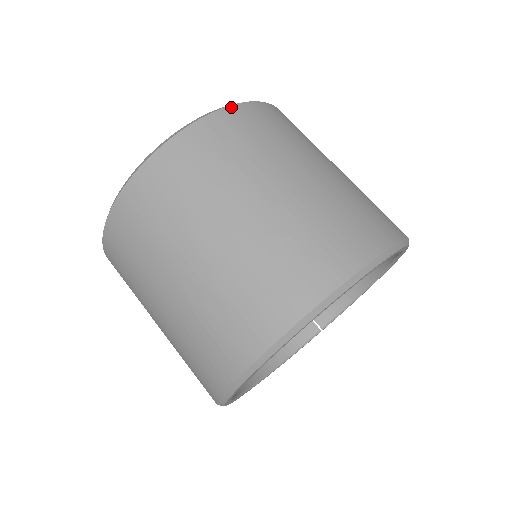
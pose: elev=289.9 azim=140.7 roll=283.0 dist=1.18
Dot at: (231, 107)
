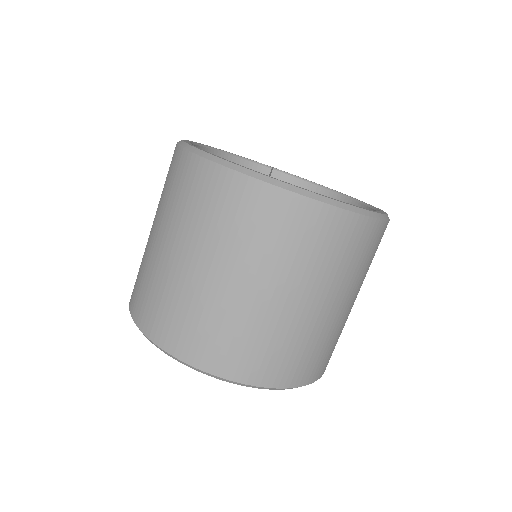
Dot at: (371, 219)
